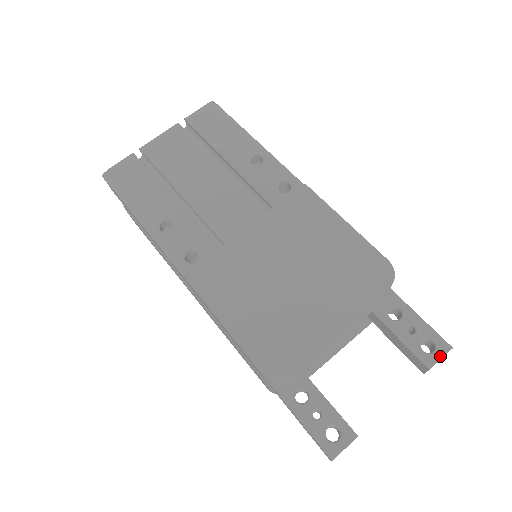
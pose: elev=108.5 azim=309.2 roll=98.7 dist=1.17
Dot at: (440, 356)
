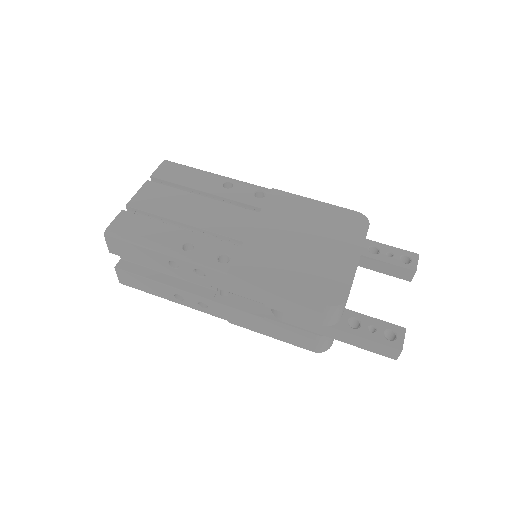
Dot at: (416, 261)
